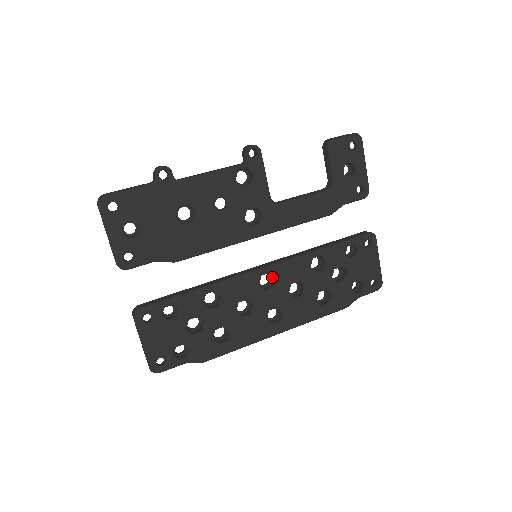
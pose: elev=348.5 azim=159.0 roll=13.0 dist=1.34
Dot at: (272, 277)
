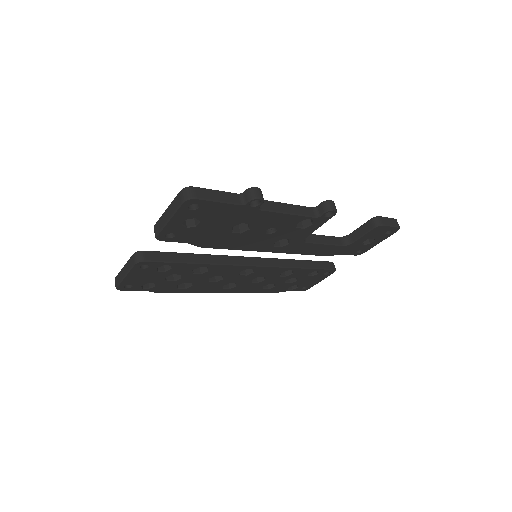
Dot at: occluded
